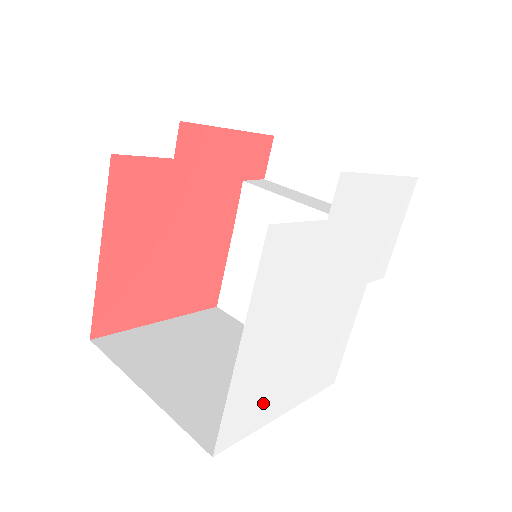
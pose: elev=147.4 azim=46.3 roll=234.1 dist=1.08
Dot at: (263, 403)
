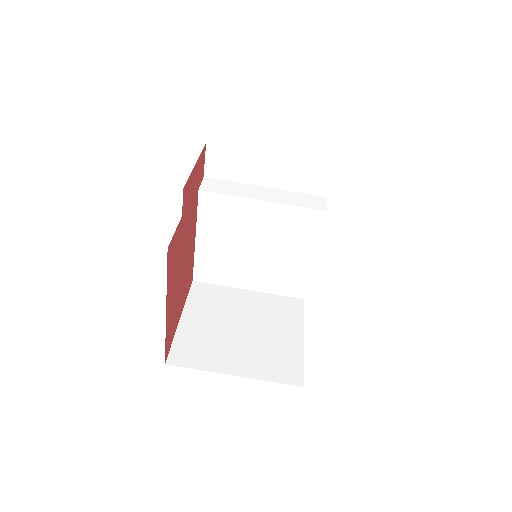
Dot at: occluded
